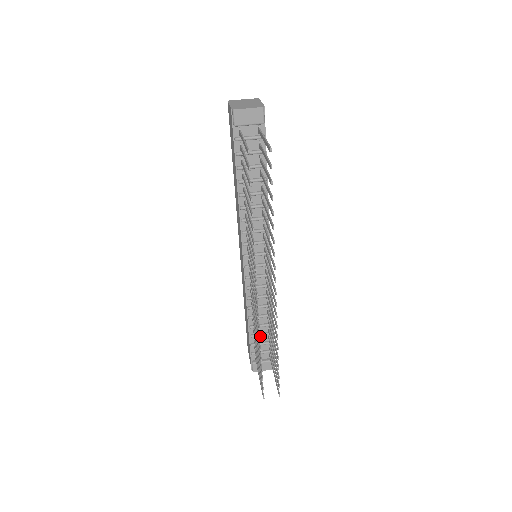
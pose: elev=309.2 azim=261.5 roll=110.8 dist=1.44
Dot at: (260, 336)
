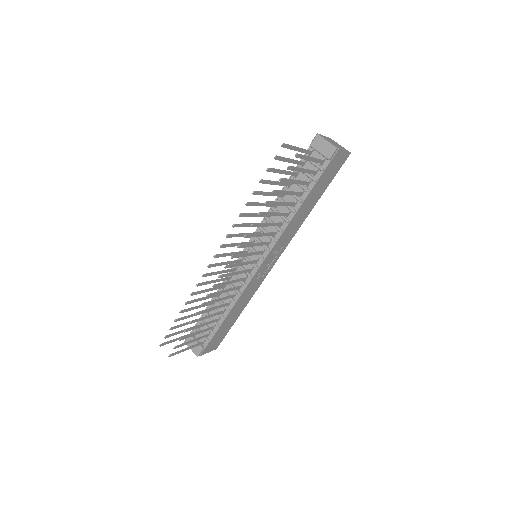
Dot at: (210, 319)
